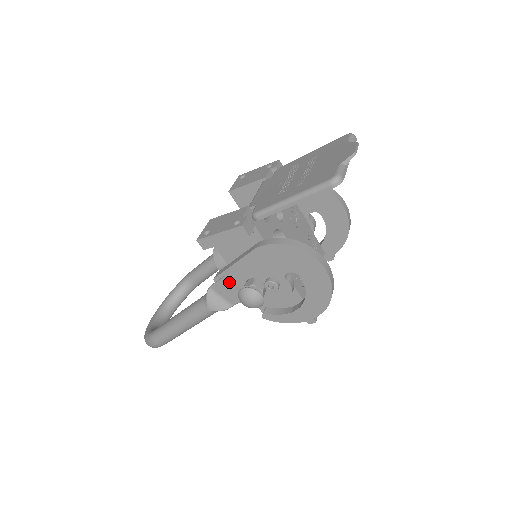
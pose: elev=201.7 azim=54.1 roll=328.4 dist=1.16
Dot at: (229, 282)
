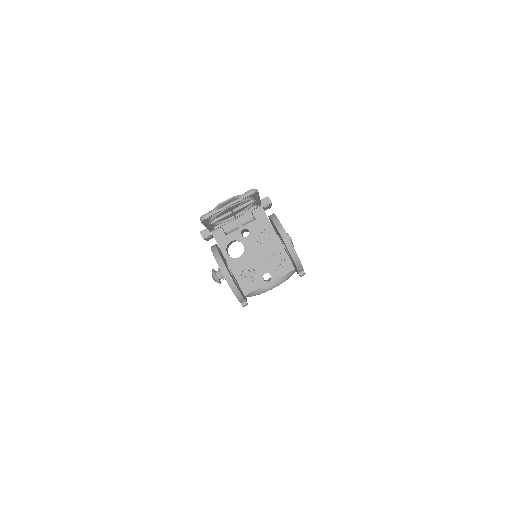
Dot at: occluded
